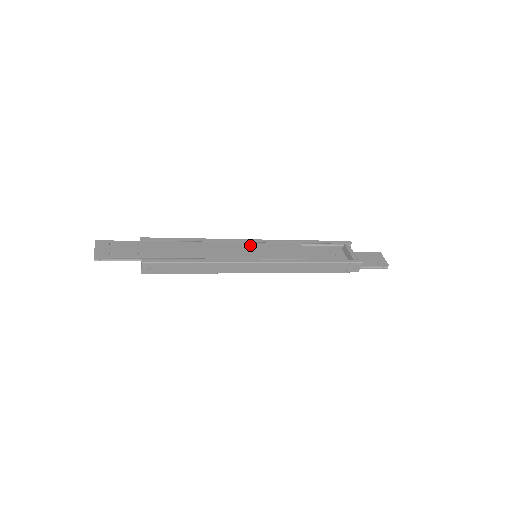
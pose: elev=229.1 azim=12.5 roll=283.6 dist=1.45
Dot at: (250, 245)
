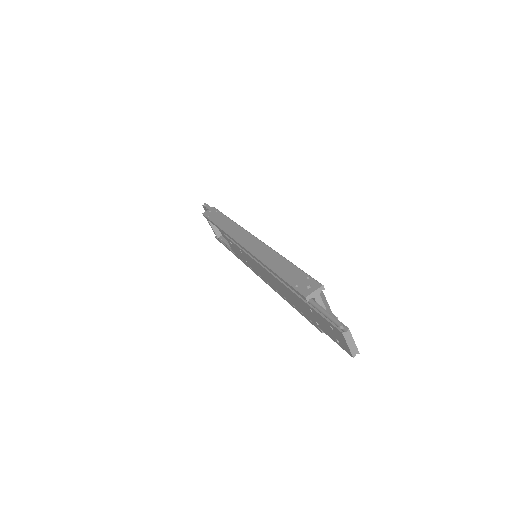
Dot at: occluded
